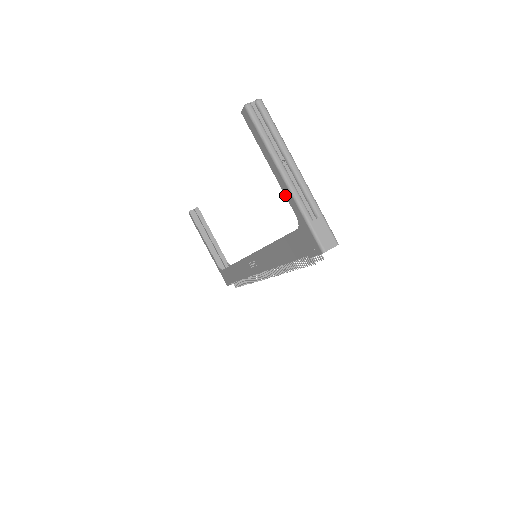
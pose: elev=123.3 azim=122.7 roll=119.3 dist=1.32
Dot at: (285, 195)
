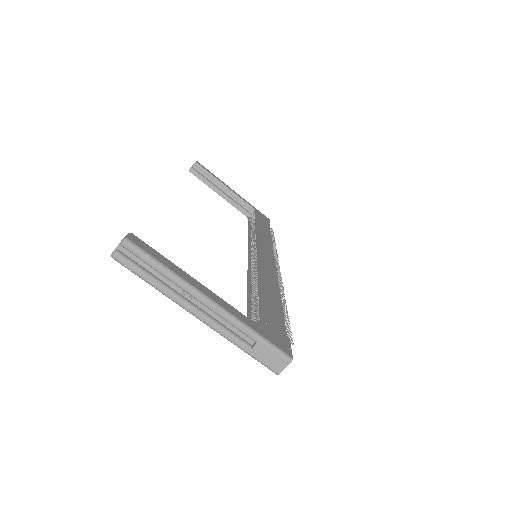
Dot at: occluded
